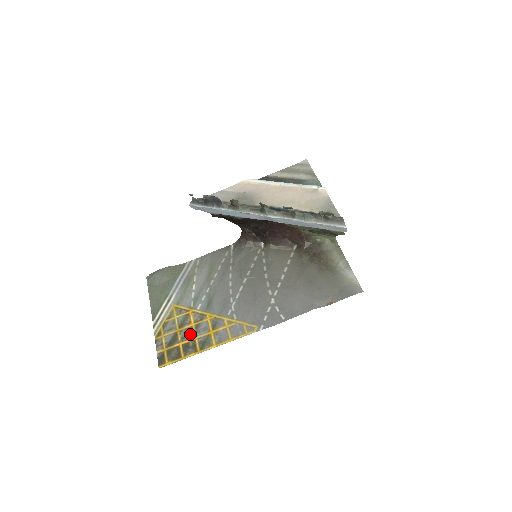
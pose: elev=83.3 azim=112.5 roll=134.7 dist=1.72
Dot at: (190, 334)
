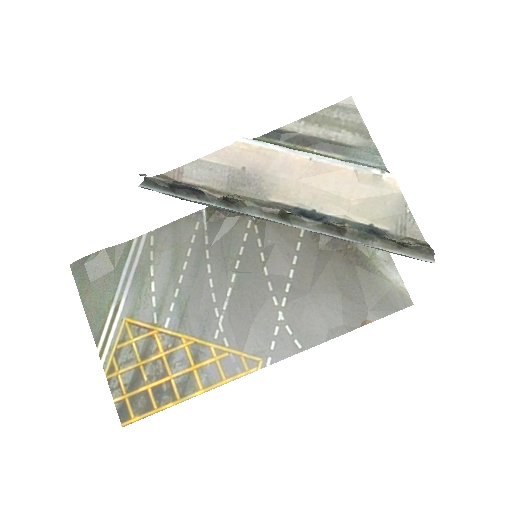
Dot at: (161, 371)
